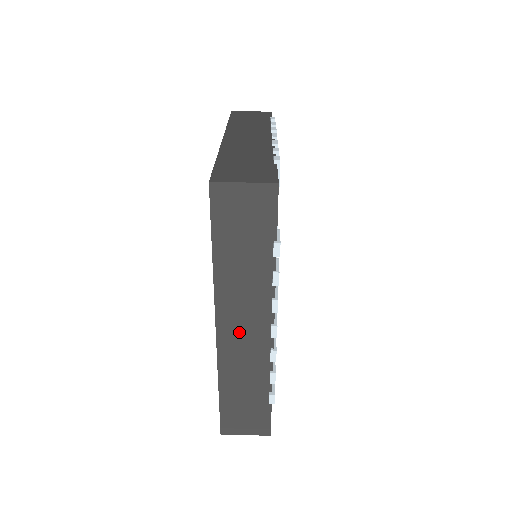
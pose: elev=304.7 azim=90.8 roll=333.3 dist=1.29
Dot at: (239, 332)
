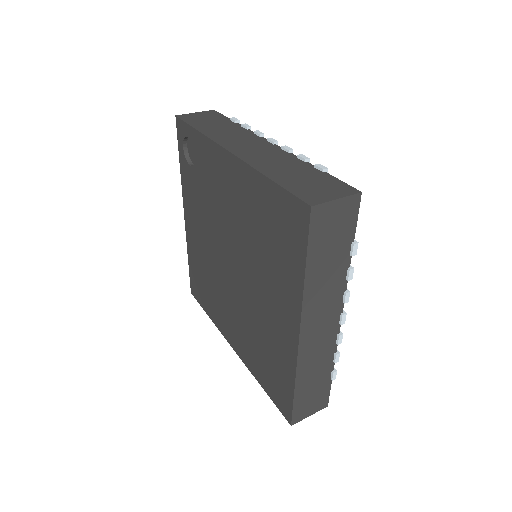
Dot at: (316, 330)
